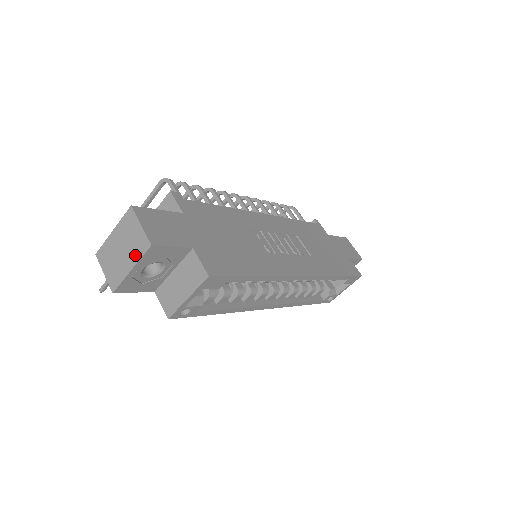
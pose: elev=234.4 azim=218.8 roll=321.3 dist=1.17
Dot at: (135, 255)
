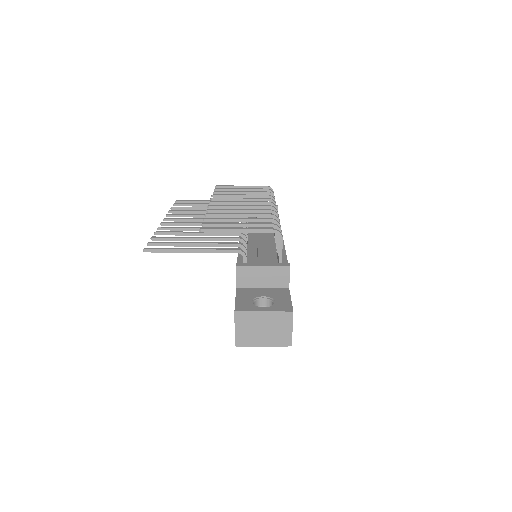
Dot at: (274, 341)
